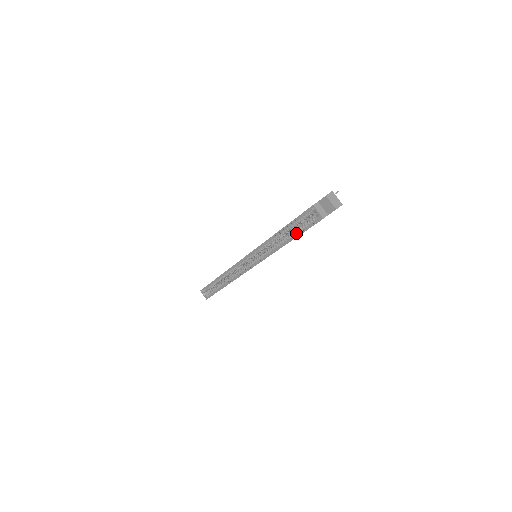
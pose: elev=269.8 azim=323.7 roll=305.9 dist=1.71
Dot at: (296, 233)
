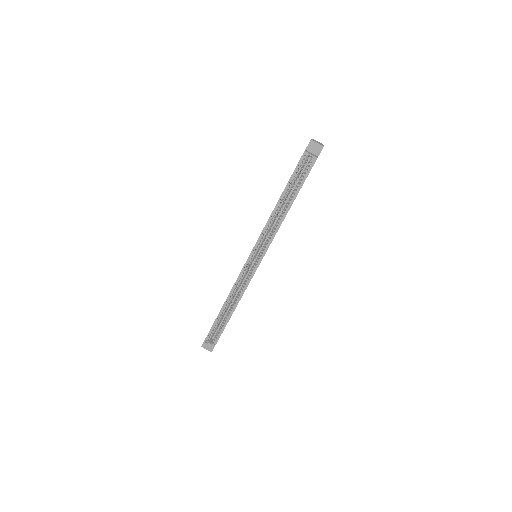
Dot at: (295, 192)
